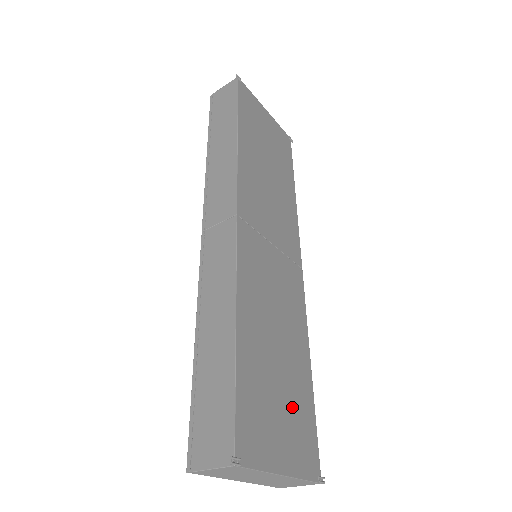
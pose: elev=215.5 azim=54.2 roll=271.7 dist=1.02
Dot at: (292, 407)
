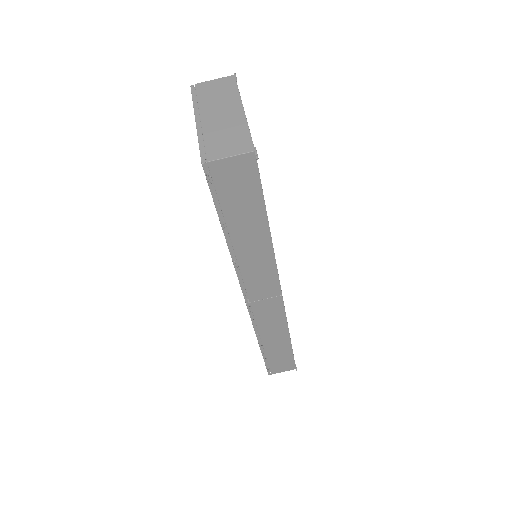
Dot at: occluded
